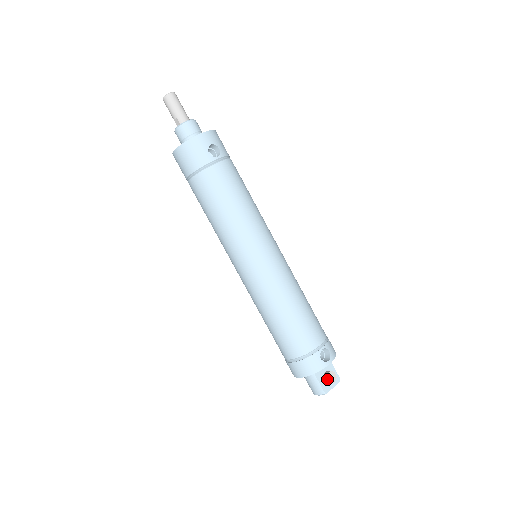
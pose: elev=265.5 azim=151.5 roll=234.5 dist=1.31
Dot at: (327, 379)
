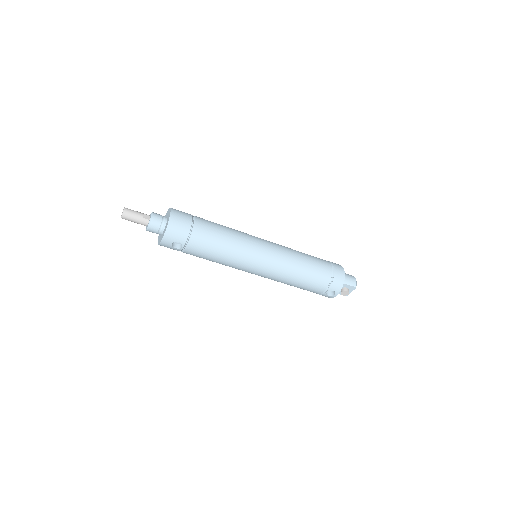
Dot at: occluded
